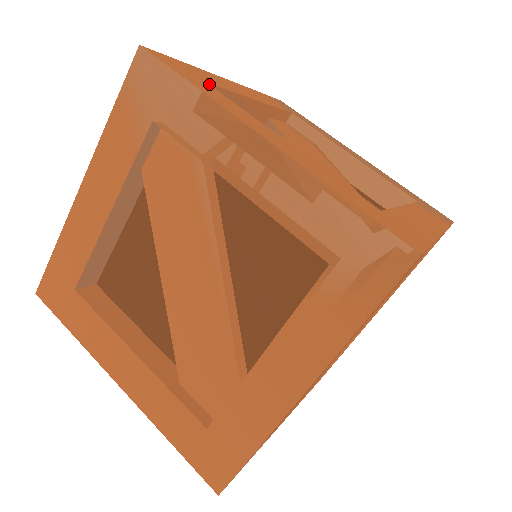
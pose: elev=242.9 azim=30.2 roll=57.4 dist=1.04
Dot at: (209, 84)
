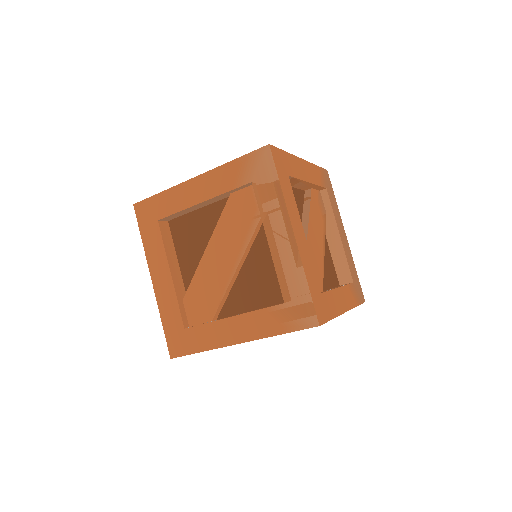
Dot at: (289, 176)
